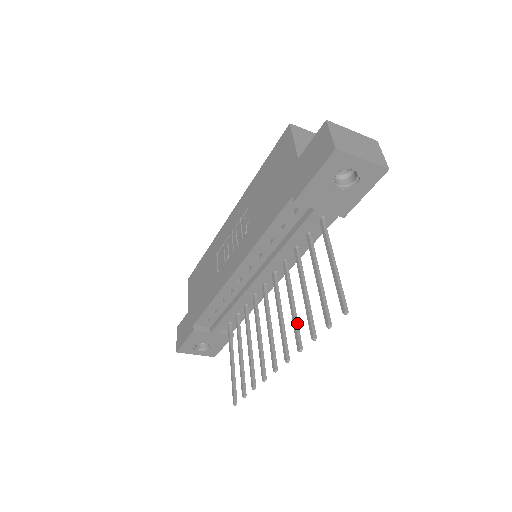
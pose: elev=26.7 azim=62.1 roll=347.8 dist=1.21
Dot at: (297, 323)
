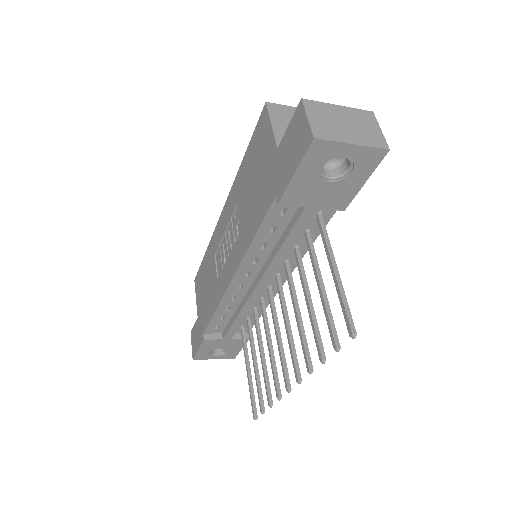
Dot at: (305, 338)
